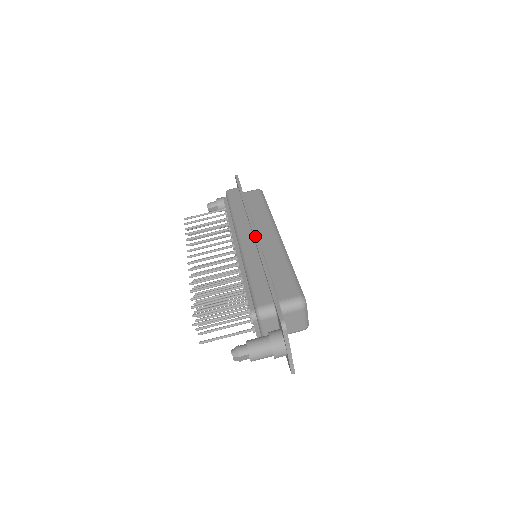
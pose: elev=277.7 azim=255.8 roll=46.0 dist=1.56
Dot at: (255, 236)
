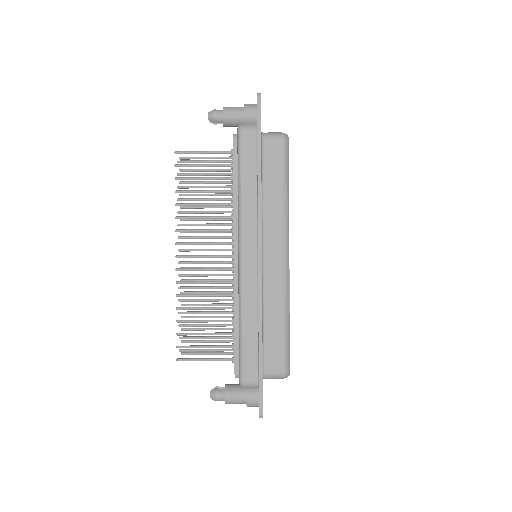
Dot at: (260, 269)
